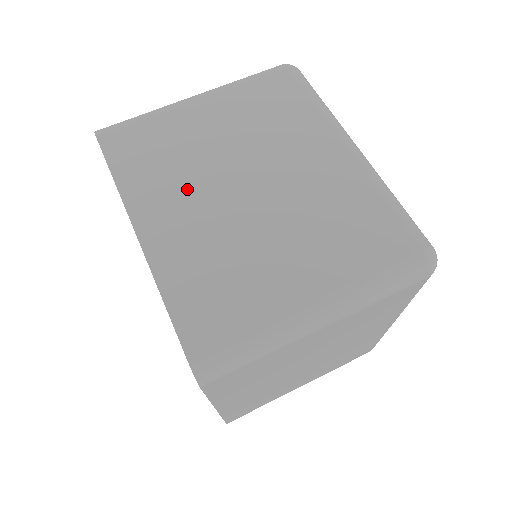
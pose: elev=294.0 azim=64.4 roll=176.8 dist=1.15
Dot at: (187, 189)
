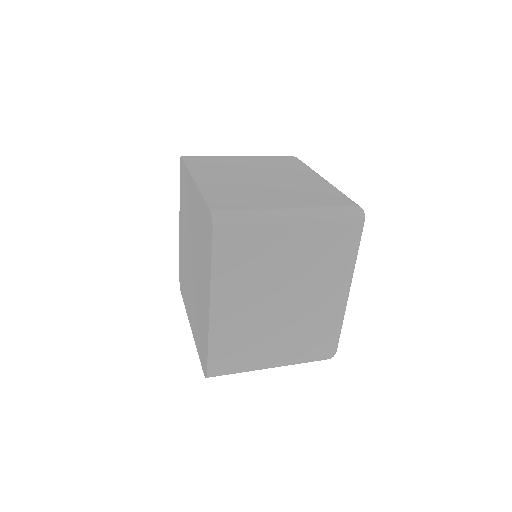
Dot at: (226, 174)
